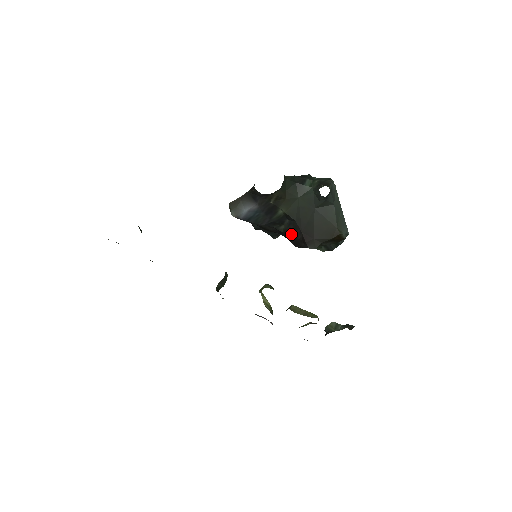
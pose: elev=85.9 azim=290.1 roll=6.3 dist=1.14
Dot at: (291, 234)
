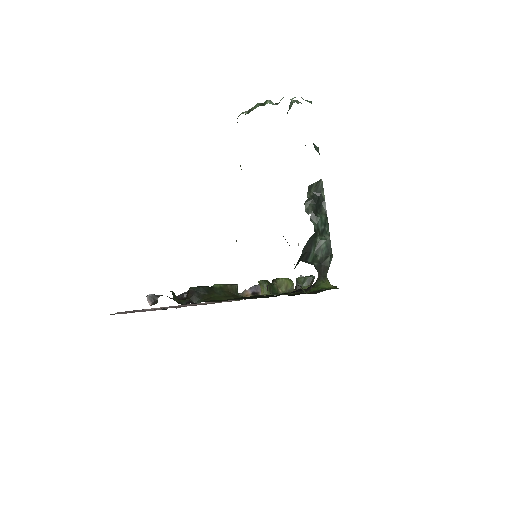
Dot at: occluded
